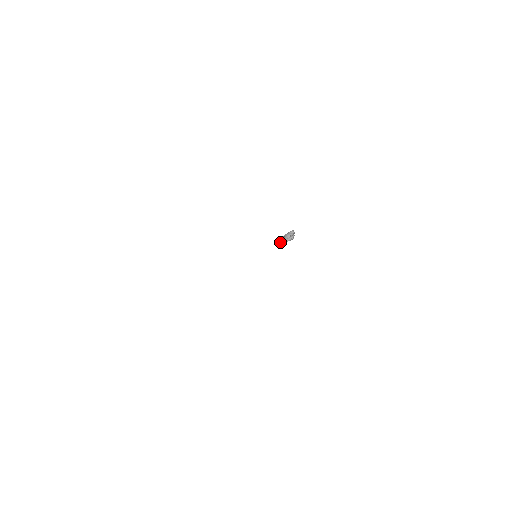
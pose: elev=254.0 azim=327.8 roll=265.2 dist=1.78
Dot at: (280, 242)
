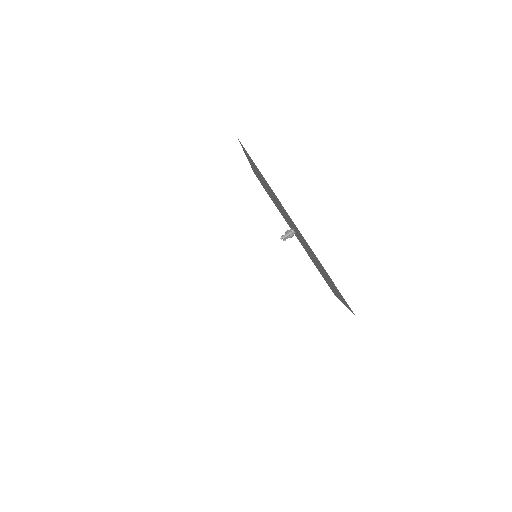
Dot at: occluded
